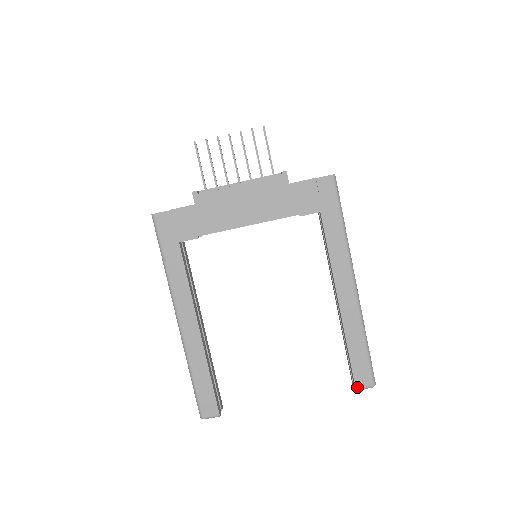
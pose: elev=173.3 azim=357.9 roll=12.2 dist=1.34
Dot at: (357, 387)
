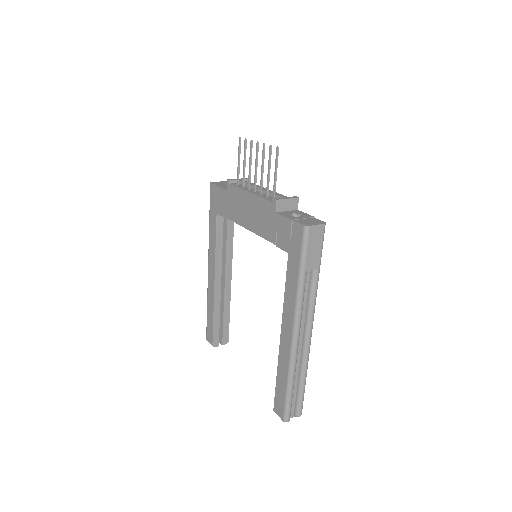
Dot at: (274, 410)
